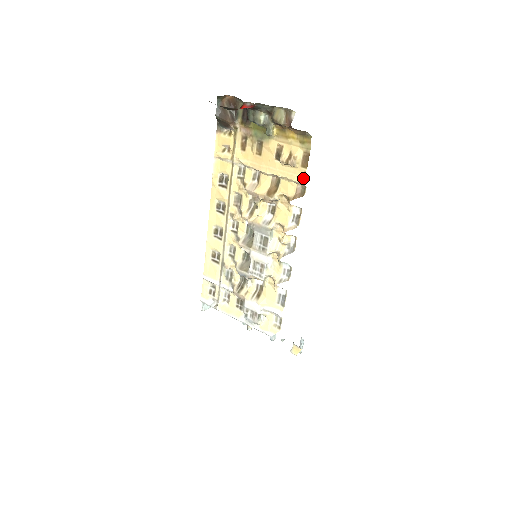
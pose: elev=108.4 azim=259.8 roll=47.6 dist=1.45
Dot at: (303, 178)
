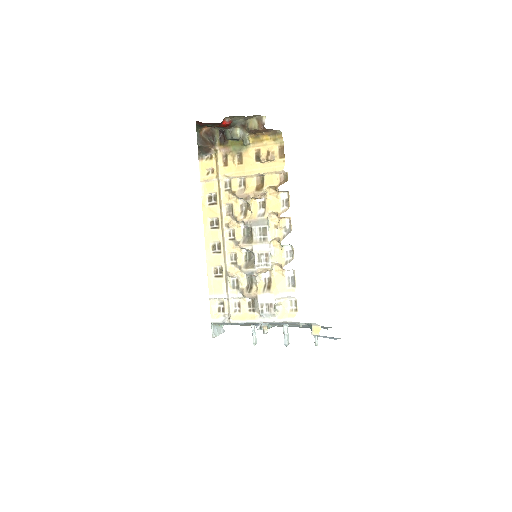
Dot at: (283, 166)
